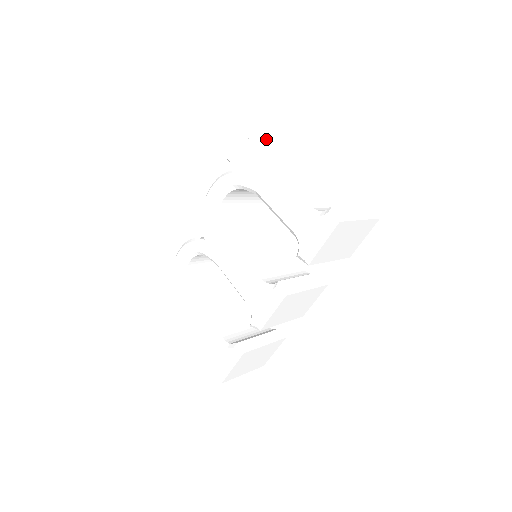
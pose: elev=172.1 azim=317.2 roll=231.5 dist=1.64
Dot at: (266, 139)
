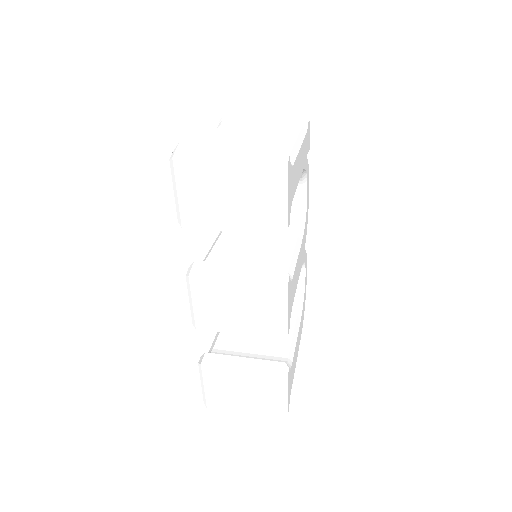
Dot at: (241, 112)
